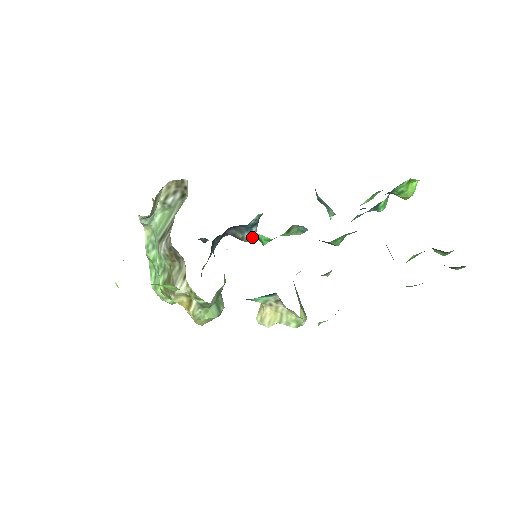
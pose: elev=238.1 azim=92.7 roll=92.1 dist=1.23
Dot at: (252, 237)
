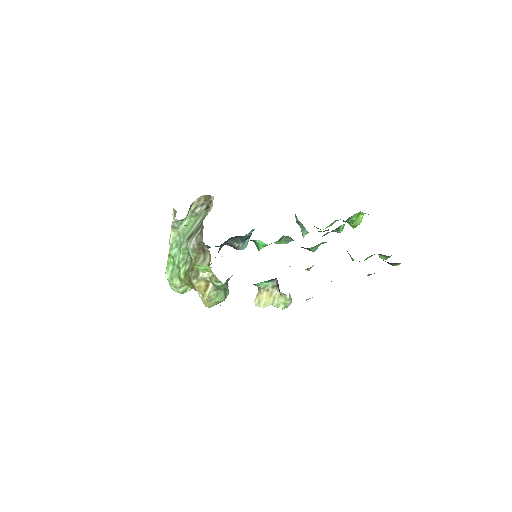
Dot at: (245, 247)
